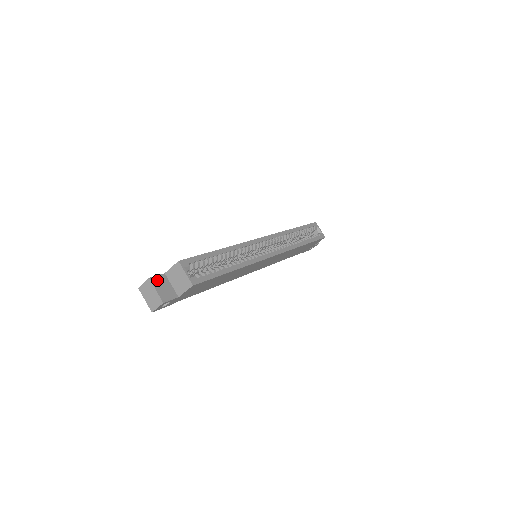
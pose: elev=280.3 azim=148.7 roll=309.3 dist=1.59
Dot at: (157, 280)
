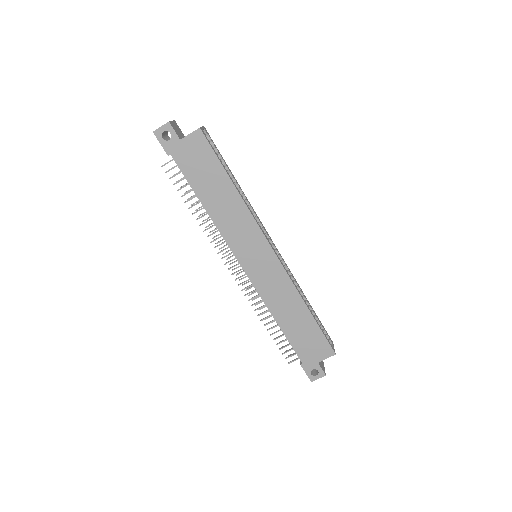
Dot at: (178, 127)
